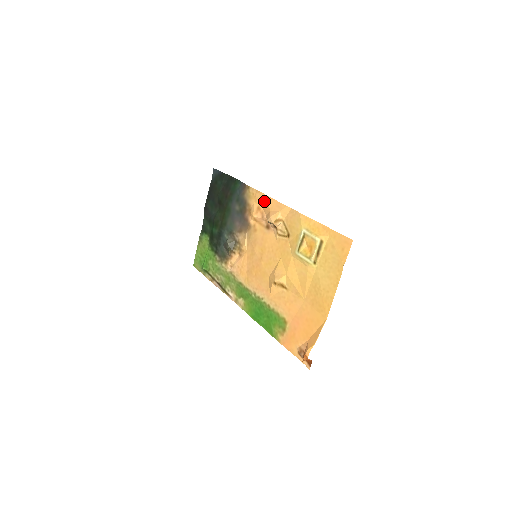
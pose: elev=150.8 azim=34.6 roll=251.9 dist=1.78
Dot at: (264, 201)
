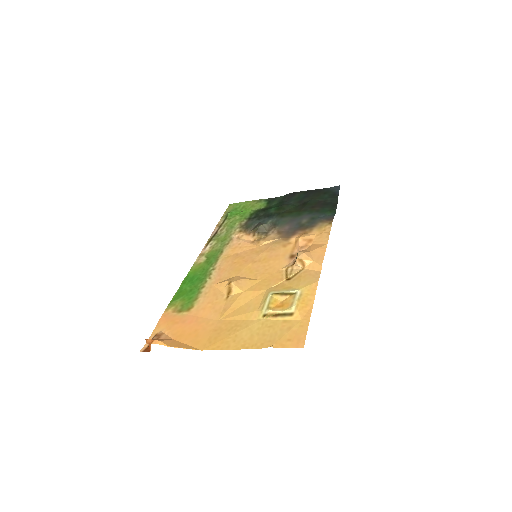
Dot at: (320, 243)
